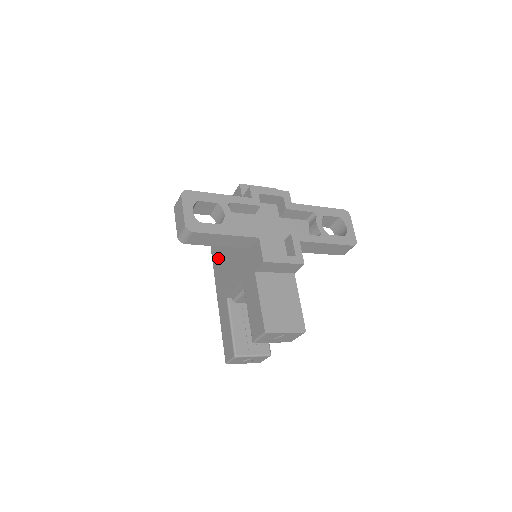
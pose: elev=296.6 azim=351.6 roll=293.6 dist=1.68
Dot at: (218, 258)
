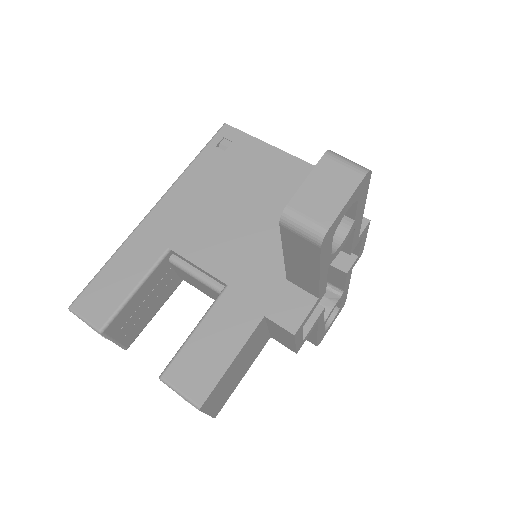
Dot at: (210, 180)
